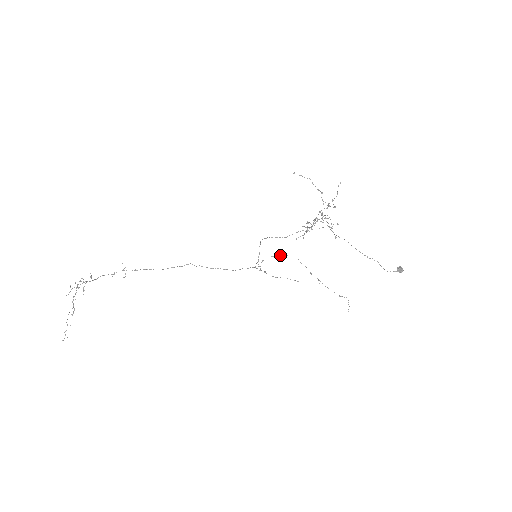
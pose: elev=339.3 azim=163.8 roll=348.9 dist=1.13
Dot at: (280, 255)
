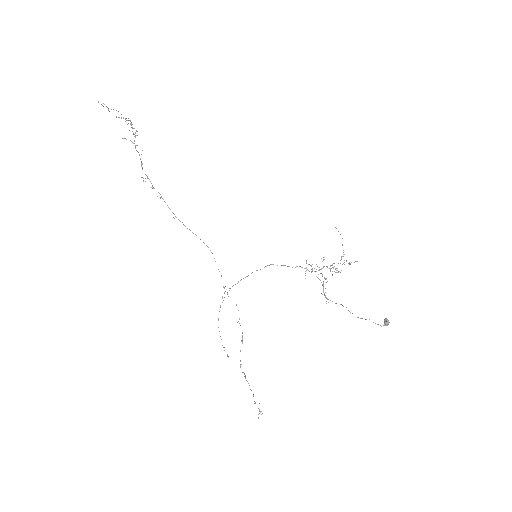
Dot at: occluded
